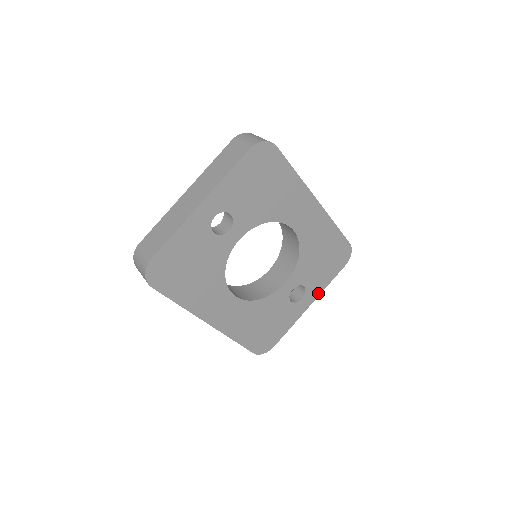
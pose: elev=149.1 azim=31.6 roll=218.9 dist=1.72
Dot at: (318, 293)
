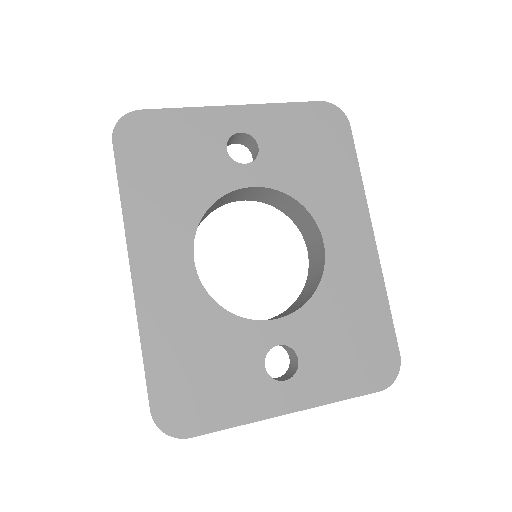
Dot at: (315, 401)
